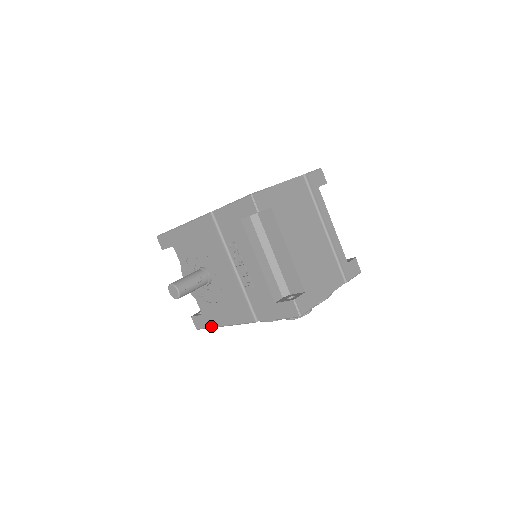
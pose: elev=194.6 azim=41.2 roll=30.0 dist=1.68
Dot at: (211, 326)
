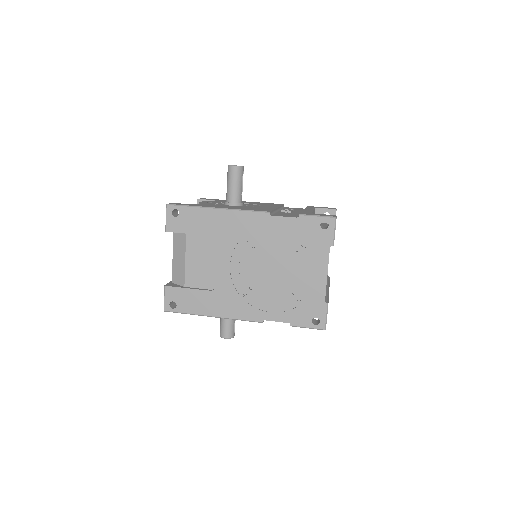
Dot at: occluded
